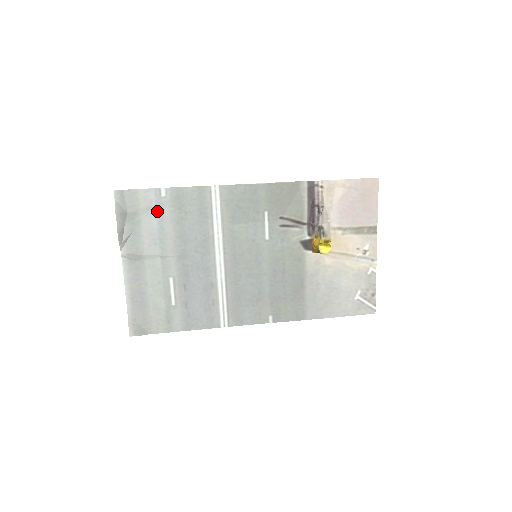
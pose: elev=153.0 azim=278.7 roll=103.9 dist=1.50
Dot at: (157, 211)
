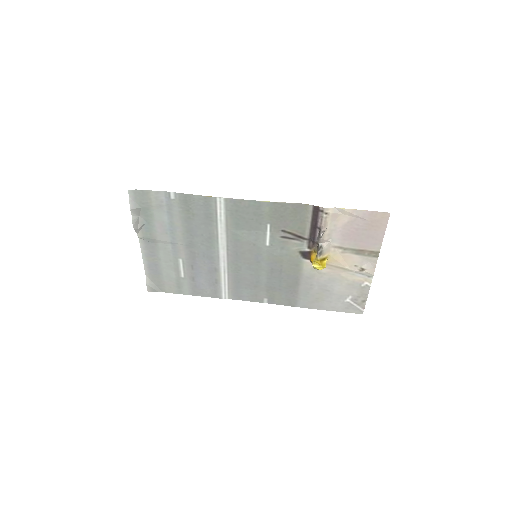
Dot at: (167, 209)
